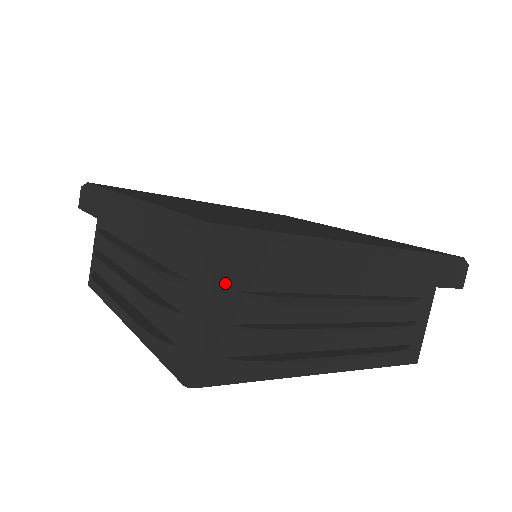
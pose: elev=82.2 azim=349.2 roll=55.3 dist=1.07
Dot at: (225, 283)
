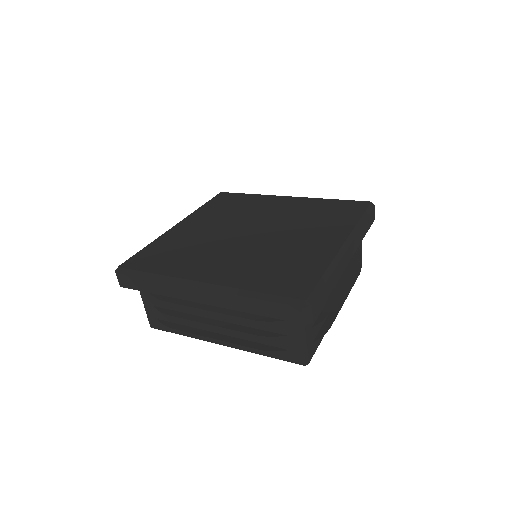
Dot at: occluded
